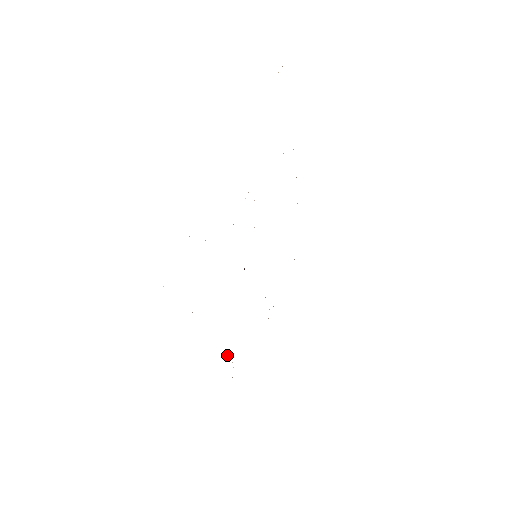
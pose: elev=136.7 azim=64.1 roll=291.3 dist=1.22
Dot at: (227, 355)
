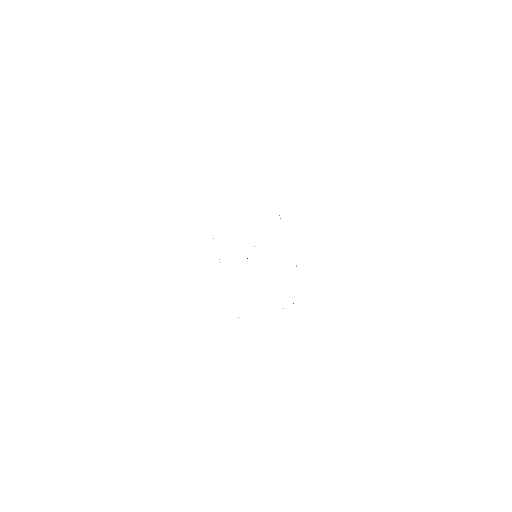
Dot at: occluded
